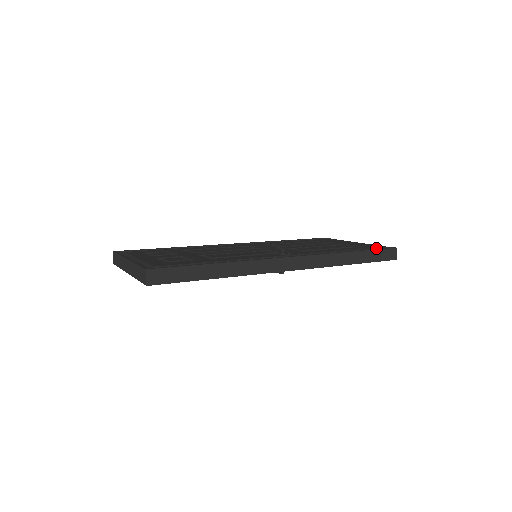
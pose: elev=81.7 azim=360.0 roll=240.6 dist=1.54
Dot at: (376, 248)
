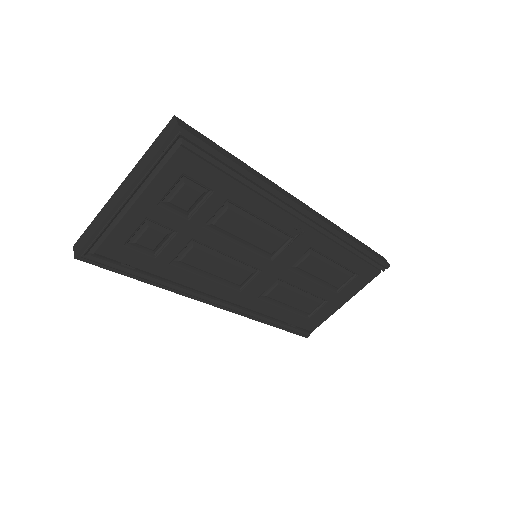
Dot at: occluded
